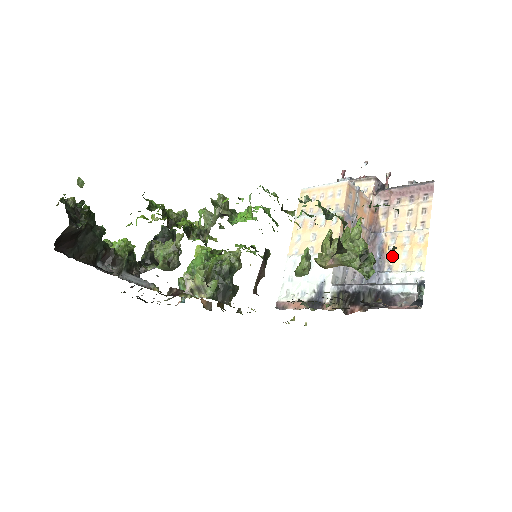
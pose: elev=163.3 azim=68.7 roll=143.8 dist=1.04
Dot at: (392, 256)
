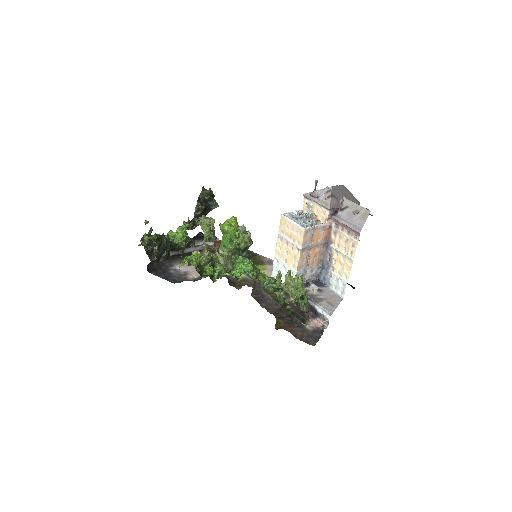
Dot at: (335, 263)
